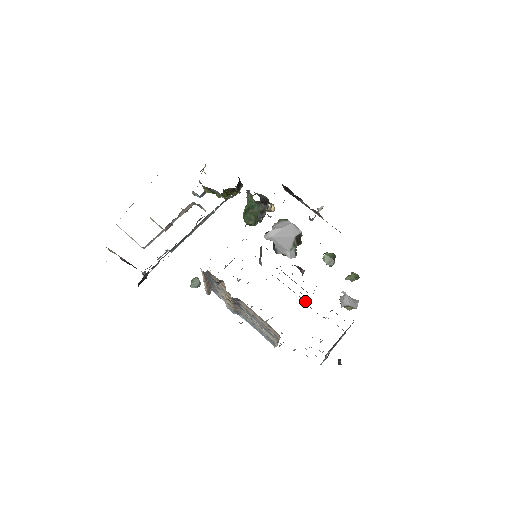
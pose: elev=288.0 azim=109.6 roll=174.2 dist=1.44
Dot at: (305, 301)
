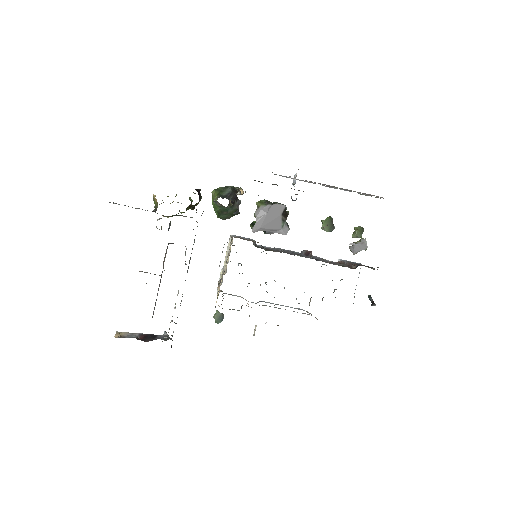
Dot at: occluded
